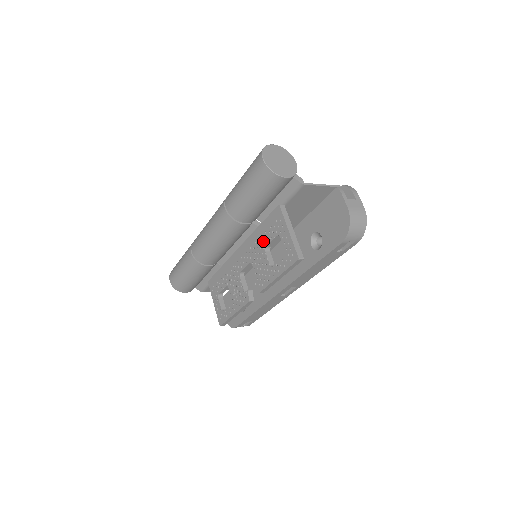
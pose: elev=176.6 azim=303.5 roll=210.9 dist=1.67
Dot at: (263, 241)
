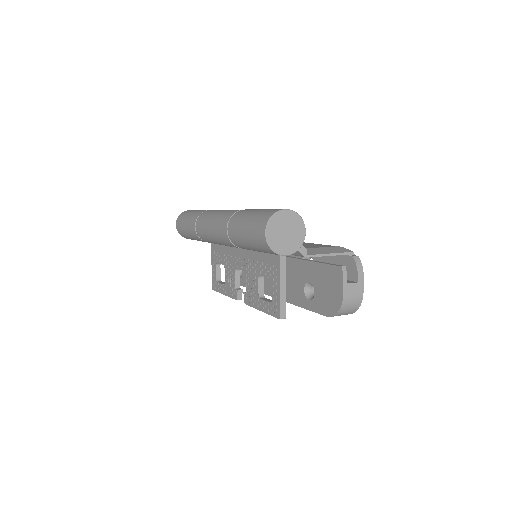
Dot at: (259, 268)
